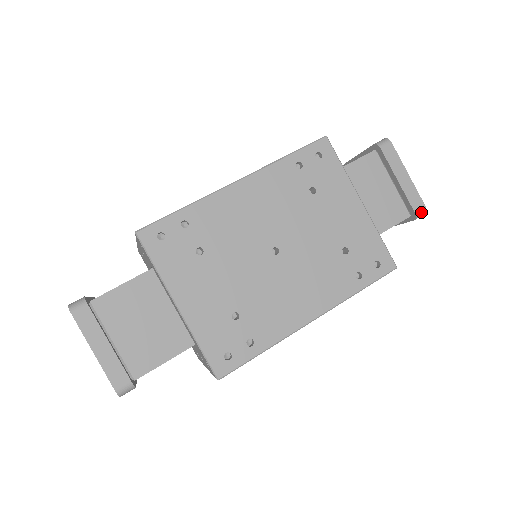
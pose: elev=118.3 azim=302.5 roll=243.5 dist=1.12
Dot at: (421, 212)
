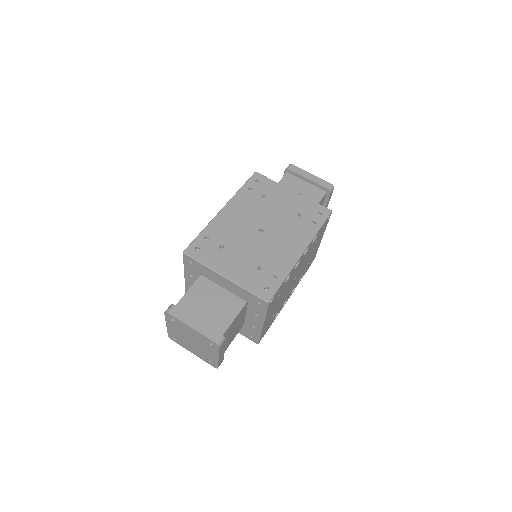
Dot at: (331, 187)
